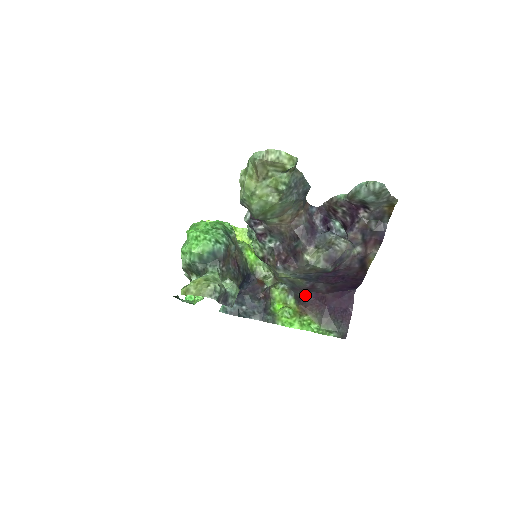
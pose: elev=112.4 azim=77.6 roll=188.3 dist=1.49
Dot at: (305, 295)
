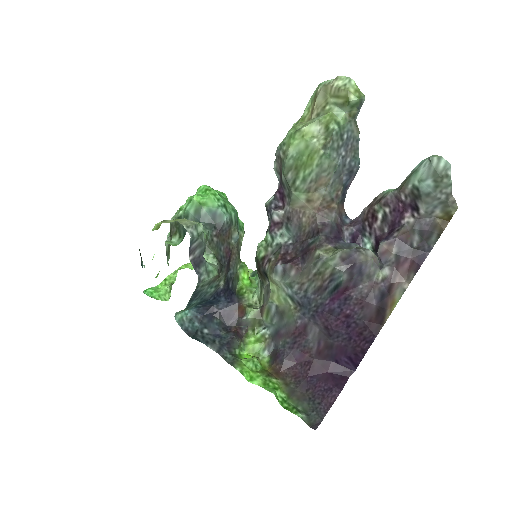
Dot at: (287, 352)
